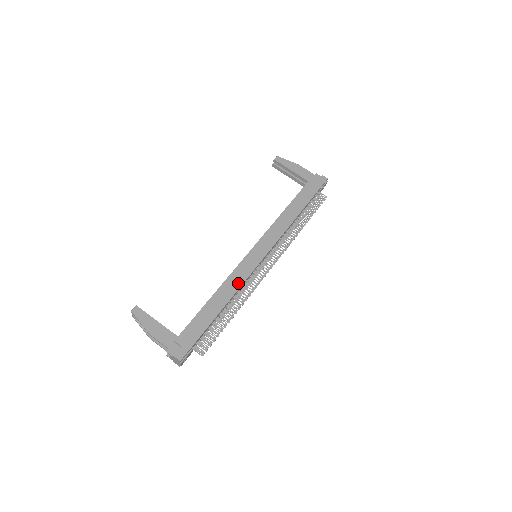
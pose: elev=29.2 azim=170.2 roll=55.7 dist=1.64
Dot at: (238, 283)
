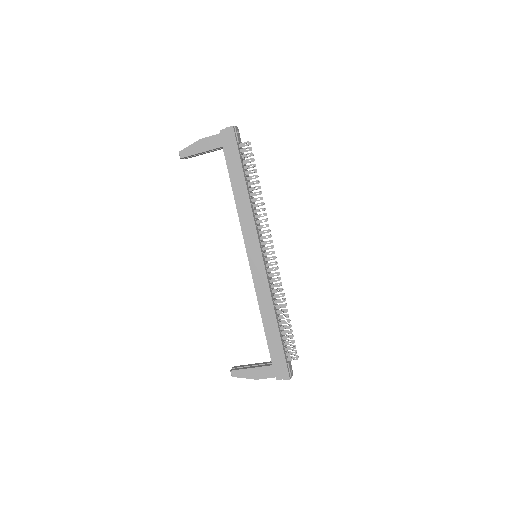
Dot at: (267, 295)
